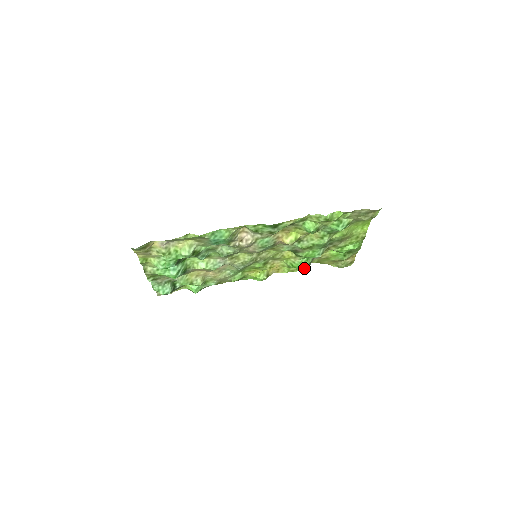
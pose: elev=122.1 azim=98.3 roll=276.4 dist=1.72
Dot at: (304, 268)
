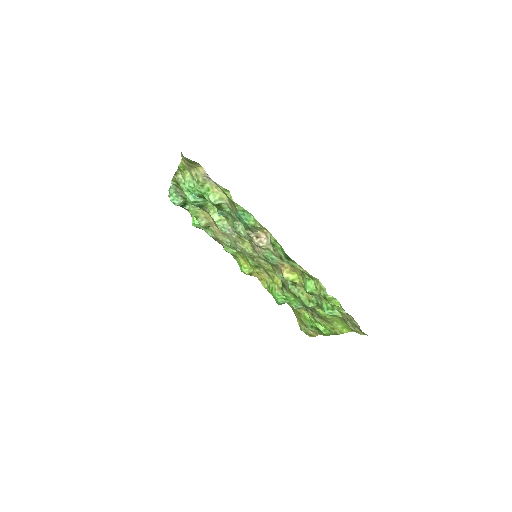
Dot at: (277, 301)
